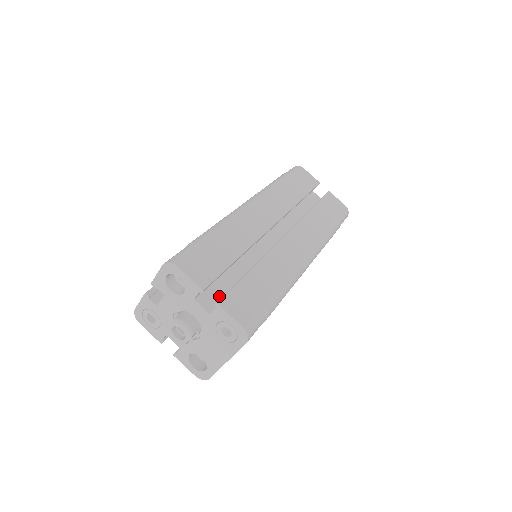
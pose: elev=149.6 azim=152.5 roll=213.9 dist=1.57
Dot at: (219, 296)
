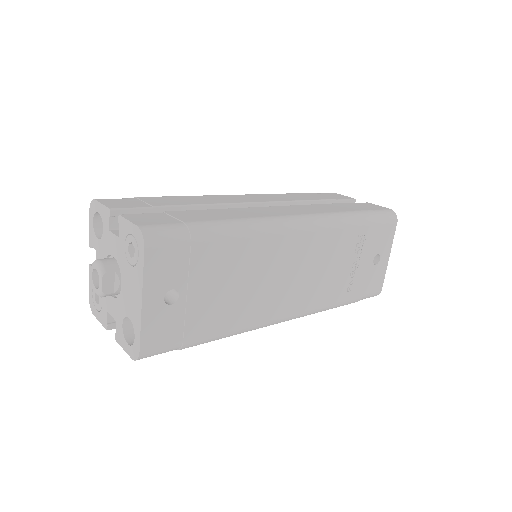
Dot at: occluded
